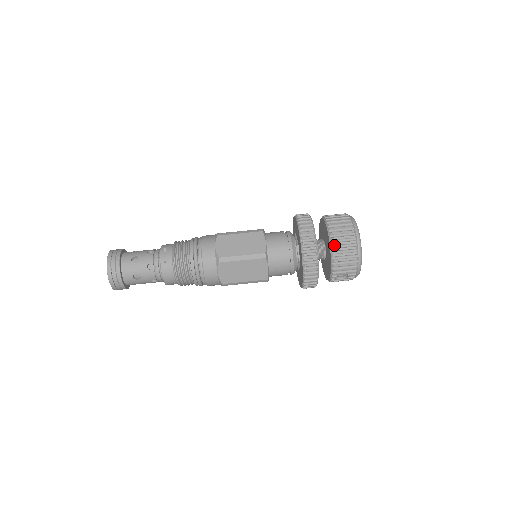
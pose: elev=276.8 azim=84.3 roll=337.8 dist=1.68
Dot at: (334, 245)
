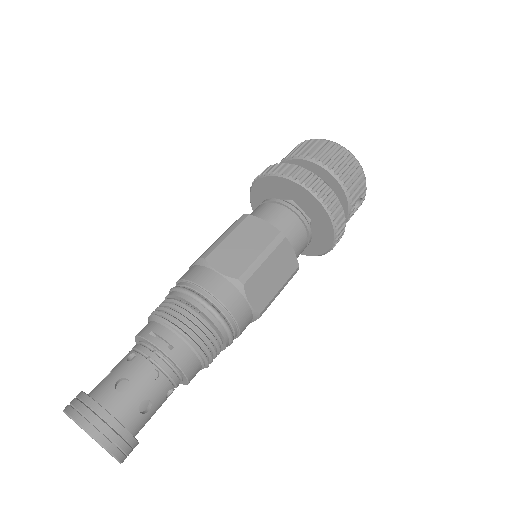
Dot at: (335, 170)
